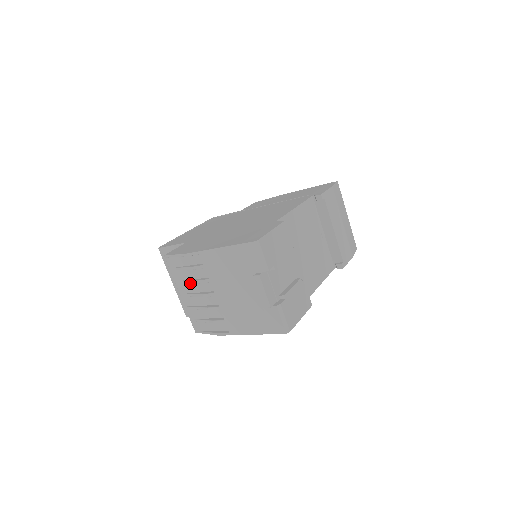
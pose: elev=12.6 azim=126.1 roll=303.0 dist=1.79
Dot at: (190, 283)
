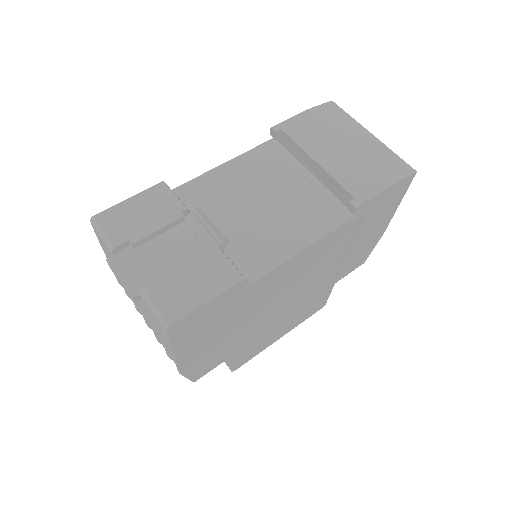
Dot at: occluded
